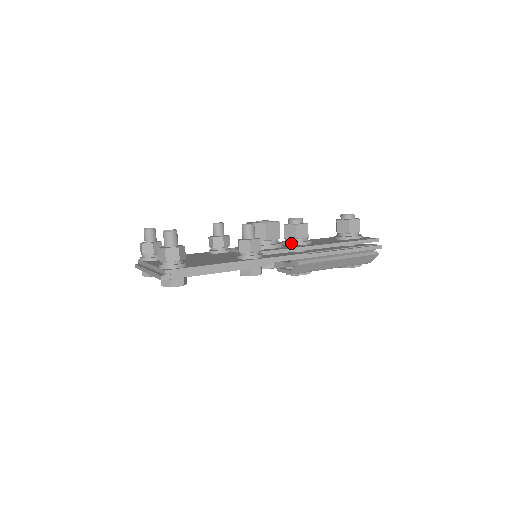
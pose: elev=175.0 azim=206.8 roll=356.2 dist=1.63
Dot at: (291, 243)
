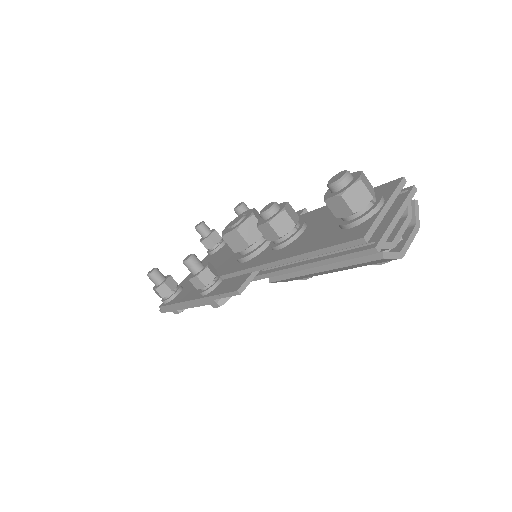
Dot at: (270, 245)
